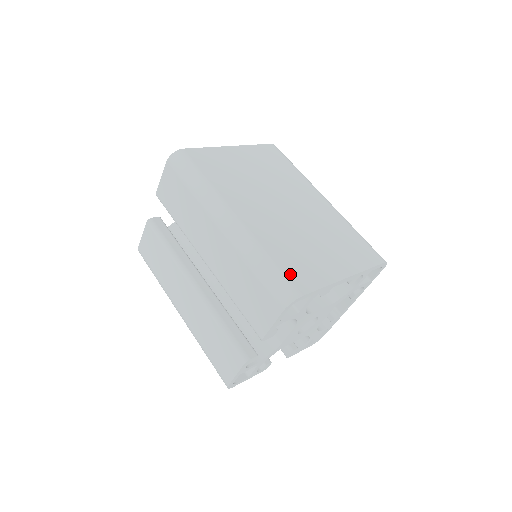
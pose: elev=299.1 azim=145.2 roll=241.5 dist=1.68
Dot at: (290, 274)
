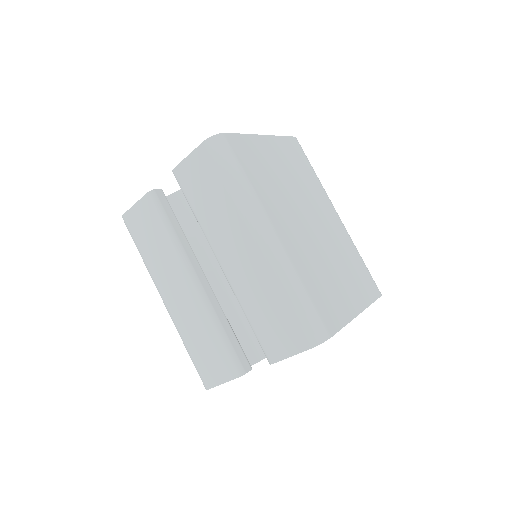
Dot at: (321, 310)
